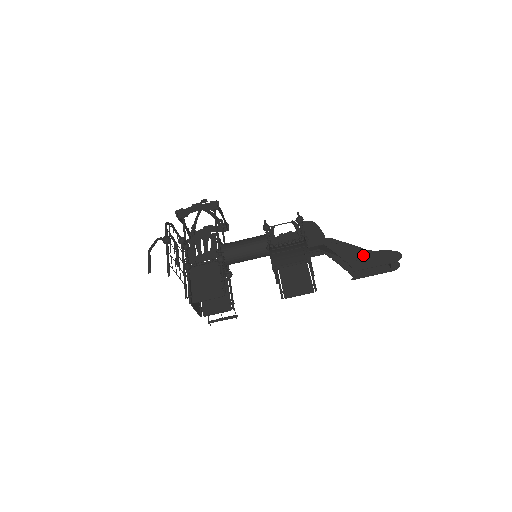
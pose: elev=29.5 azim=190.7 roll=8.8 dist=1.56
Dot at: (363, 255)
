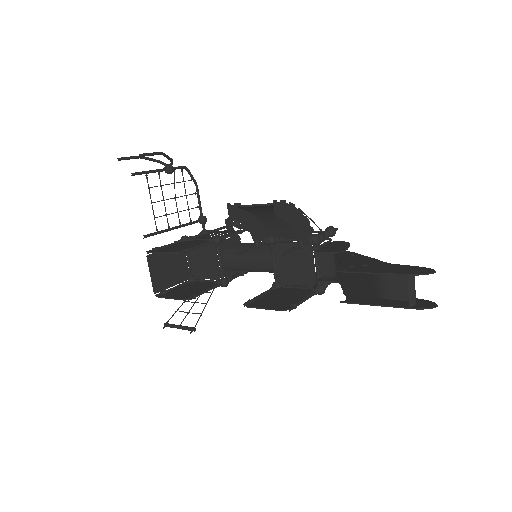
Dot at: (374, 264)
